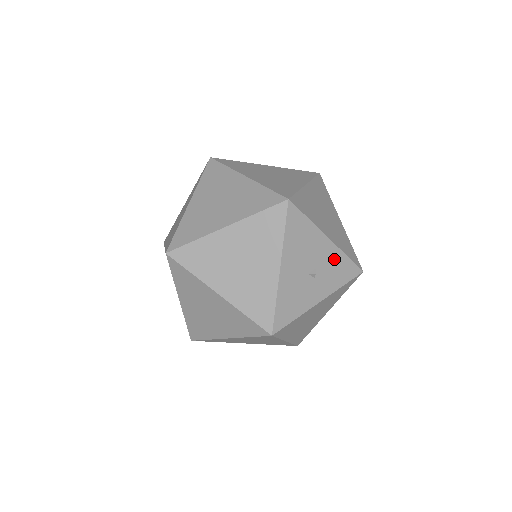
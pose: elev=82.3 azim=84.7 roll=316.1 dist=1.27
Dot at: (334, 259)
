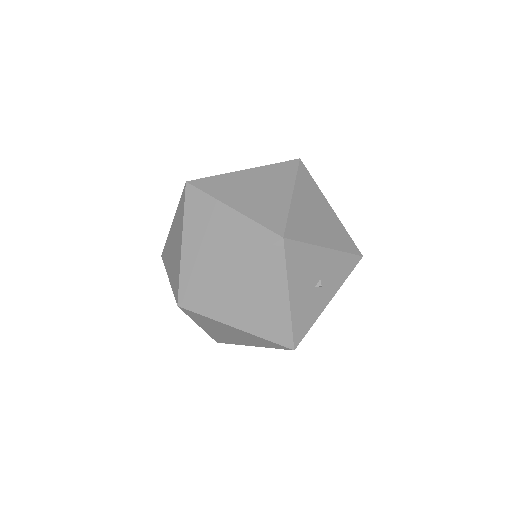
Dot at: (335, 262)
